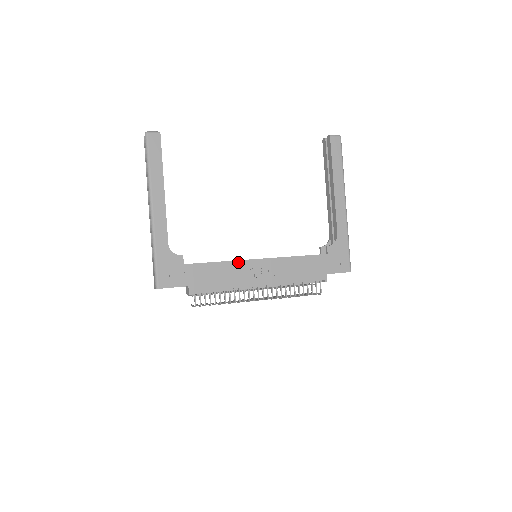
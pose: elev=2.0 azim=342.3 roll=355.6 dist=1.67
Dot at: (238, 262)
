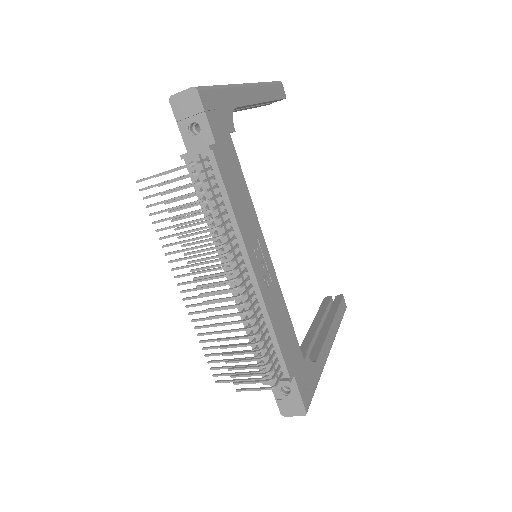
Dot at: (257, 221)
